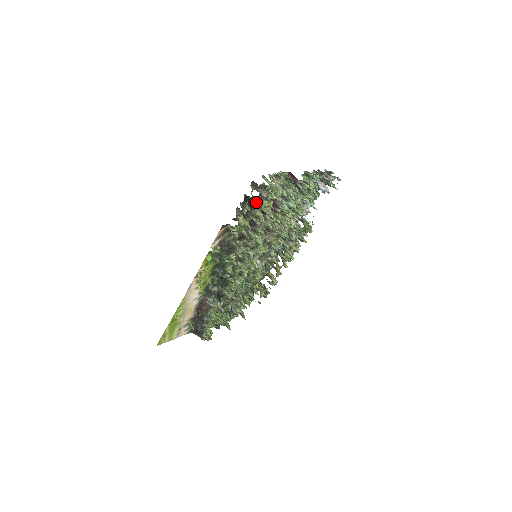
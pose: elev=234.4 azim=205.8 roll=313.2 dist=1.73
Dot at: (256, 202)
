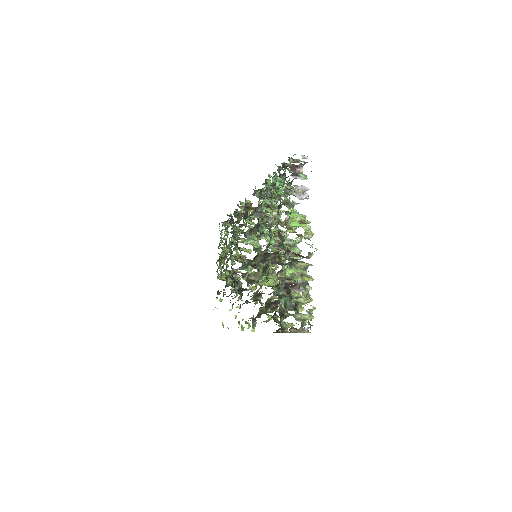
Dot at: occluded
